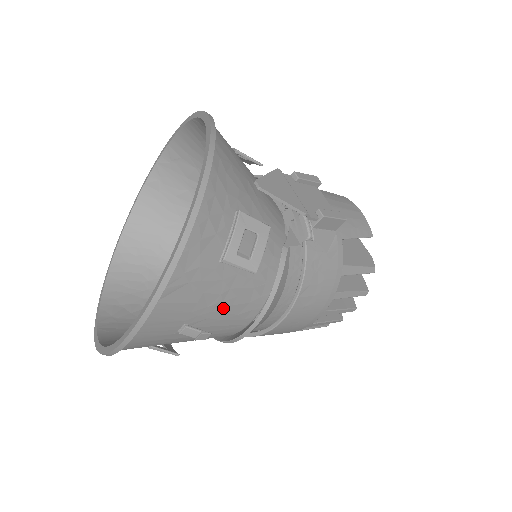
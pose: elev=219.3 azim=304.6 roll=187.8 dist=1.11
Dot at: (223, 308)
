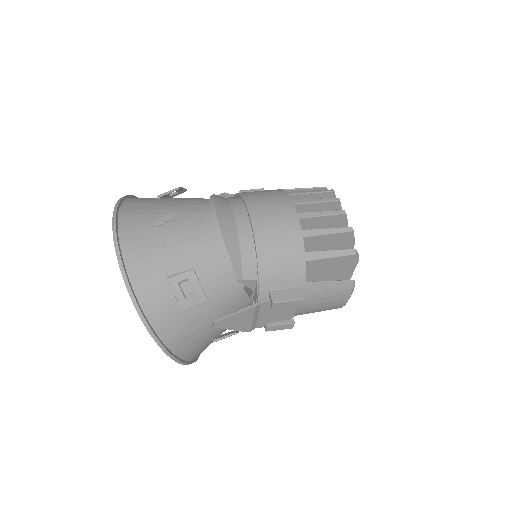
Dot at: (177, 209)
